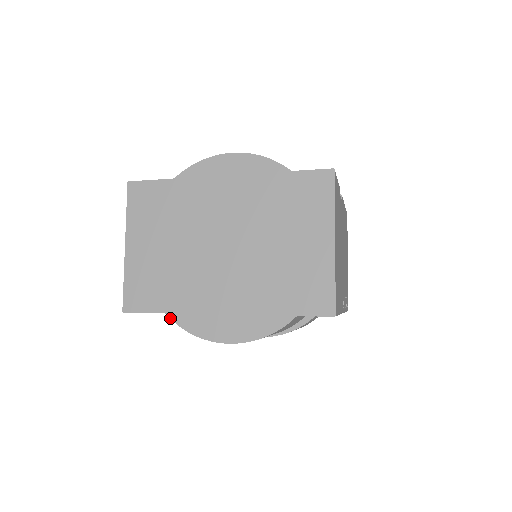
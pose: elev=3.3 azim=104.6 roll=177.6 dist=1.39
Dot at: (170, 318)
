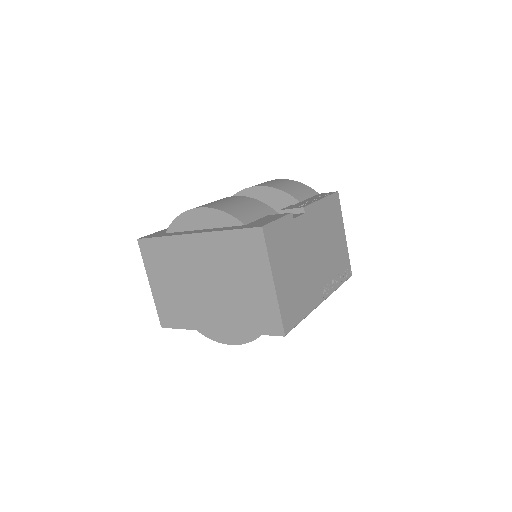
Dot at: occluded
